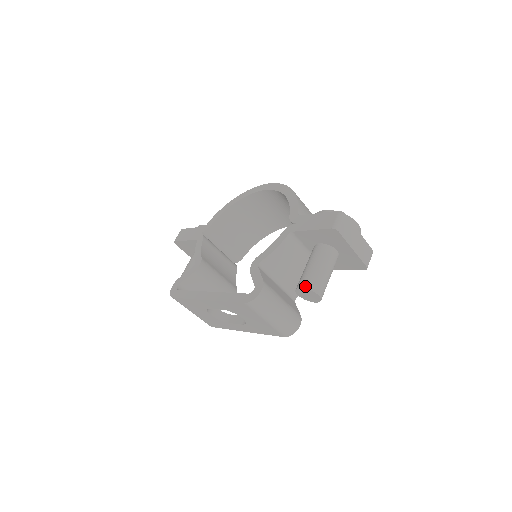
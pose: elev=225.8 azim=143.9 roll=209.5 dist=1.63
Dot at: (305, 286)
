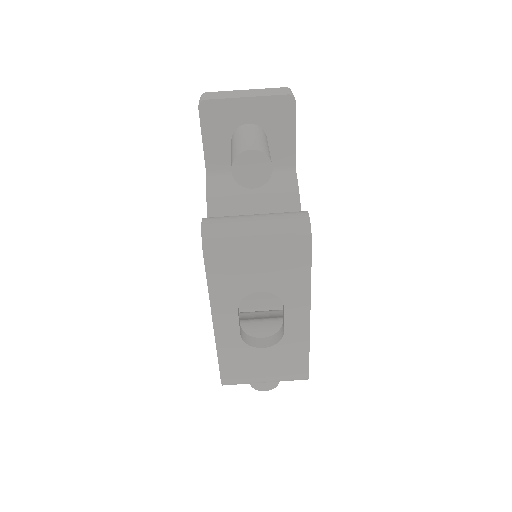
Dot at: (231, 164)
